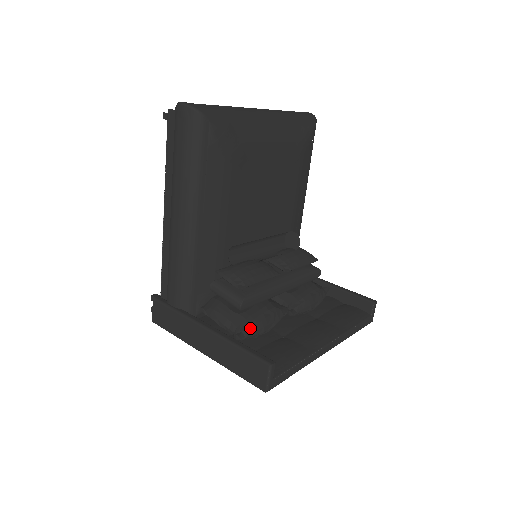
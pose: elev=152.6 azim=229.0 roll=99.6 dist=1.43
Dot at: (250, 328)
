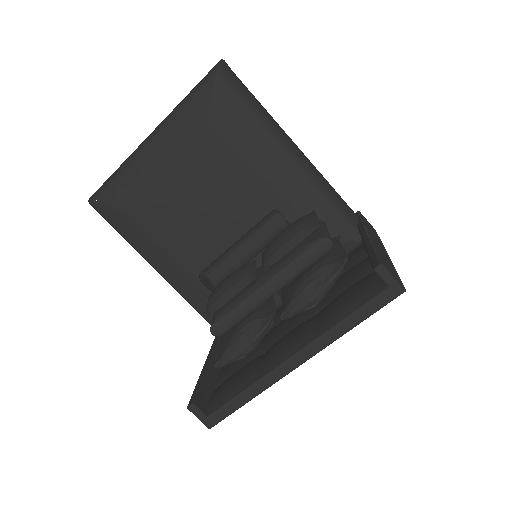
Dot at: (224, 354)
